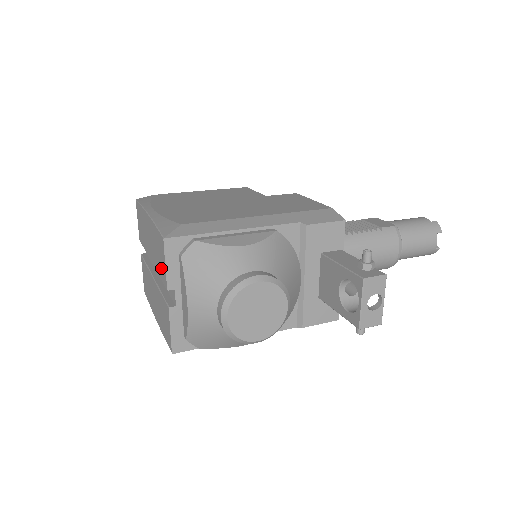
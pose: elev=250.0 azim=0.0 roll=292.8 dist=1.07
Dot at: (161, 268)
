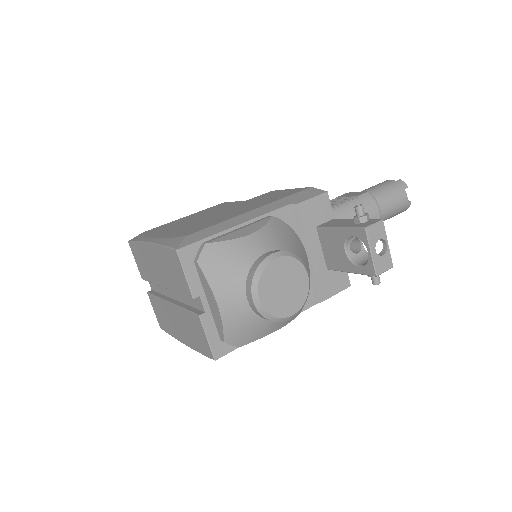
Dot at: (179, 283)
